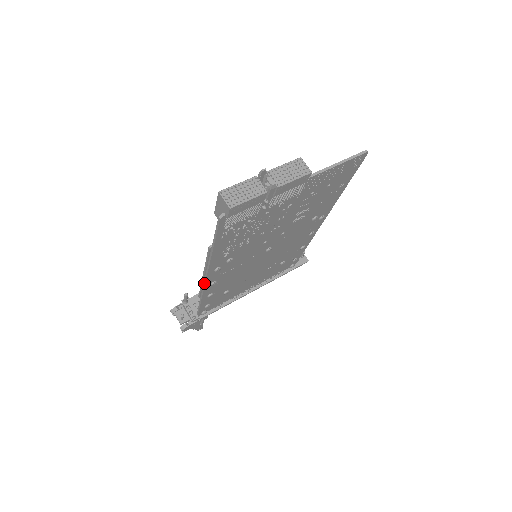
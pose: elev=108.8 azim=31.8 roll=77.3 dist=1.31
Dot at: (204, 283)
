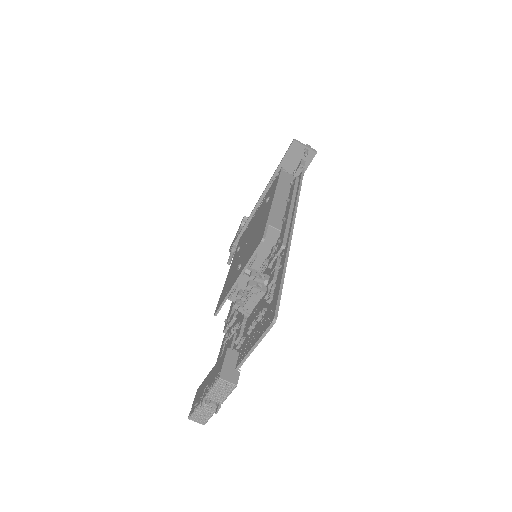
Dot at: occluded
